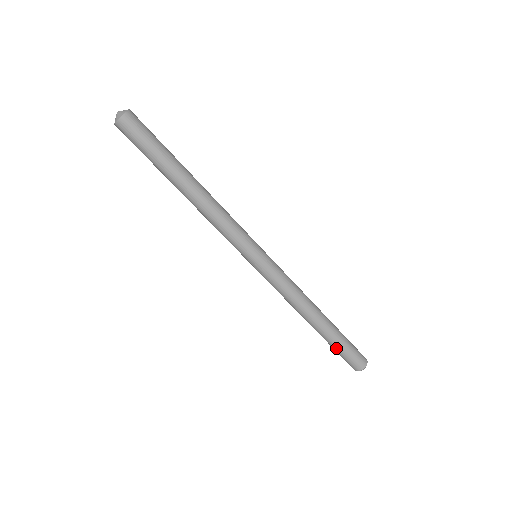
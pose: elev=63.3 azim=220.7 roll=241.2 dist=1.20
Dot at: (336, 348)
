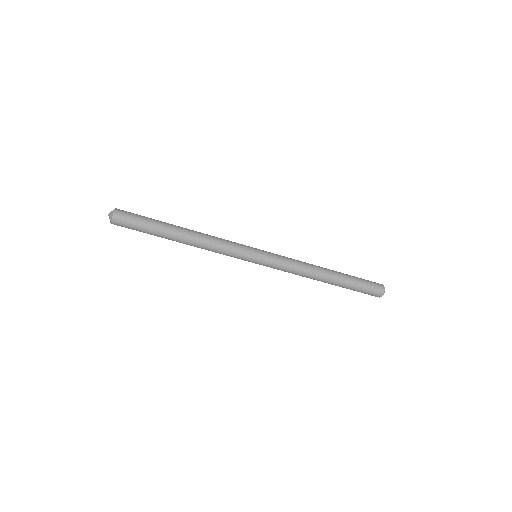
Dot at: (350, 289)
